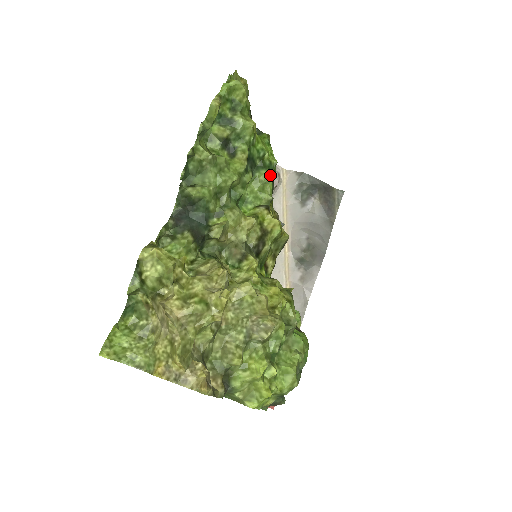
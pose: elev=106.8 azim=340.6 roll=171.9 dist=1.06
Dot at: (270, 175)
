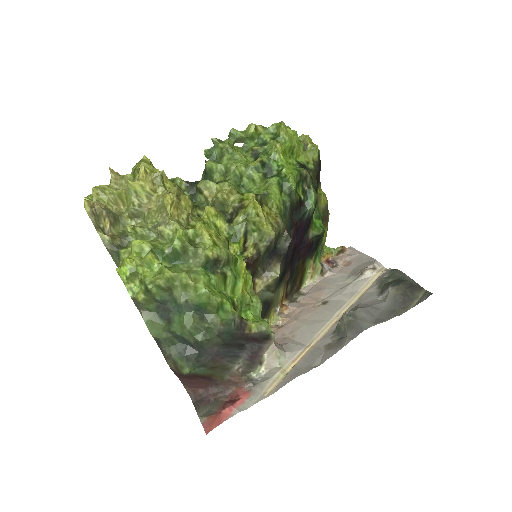
Dot at: (284, 187)
